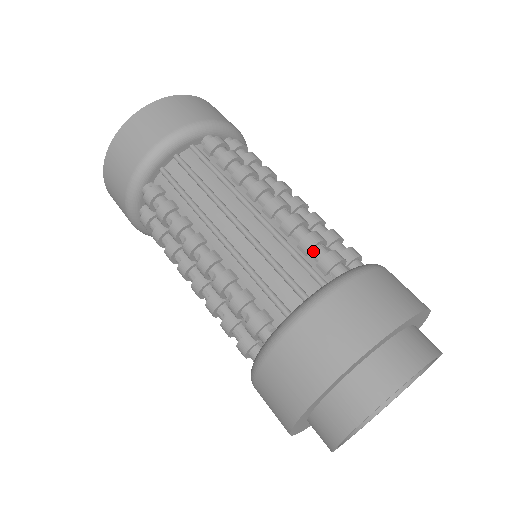
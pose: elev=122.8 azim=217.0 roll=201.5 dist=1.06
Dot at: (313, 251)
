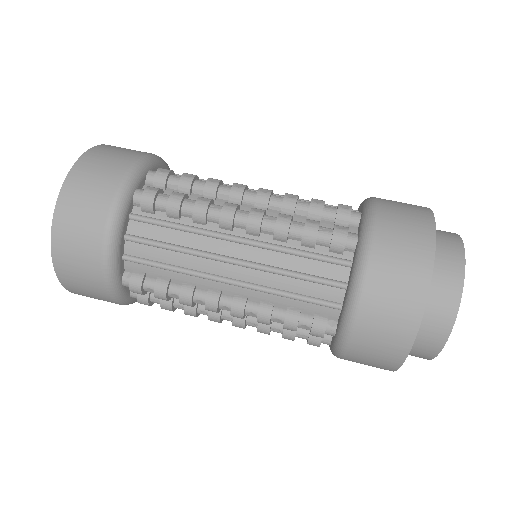
Dot at: (318, 241)
